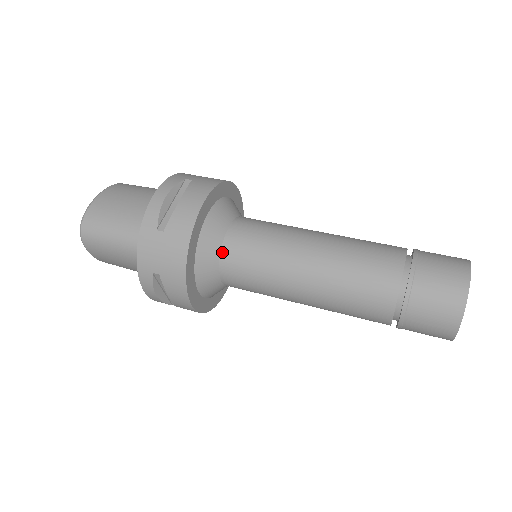
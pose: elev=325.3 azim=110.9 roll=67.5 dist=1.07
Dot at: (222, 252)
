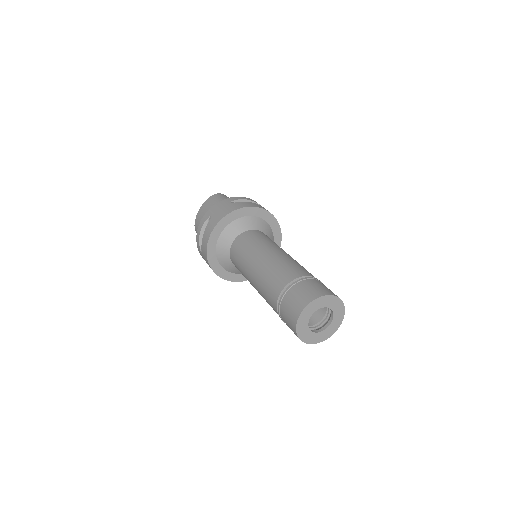
Dot at: (231, 260)
